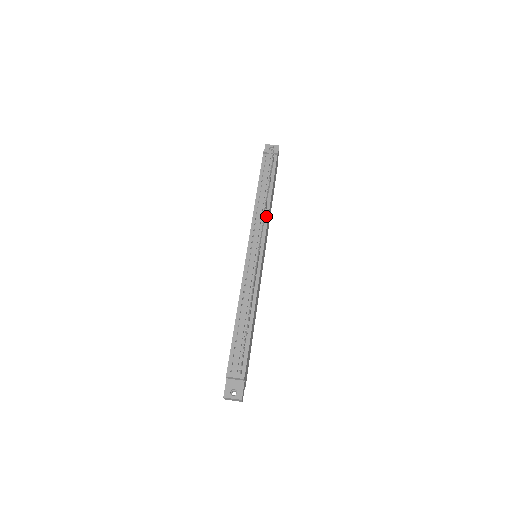
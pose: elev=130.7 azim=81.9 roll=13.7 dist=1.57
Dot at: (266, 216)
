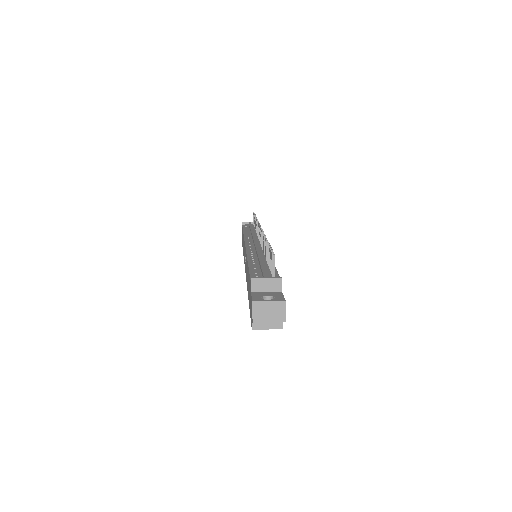
Dot at: occluded
